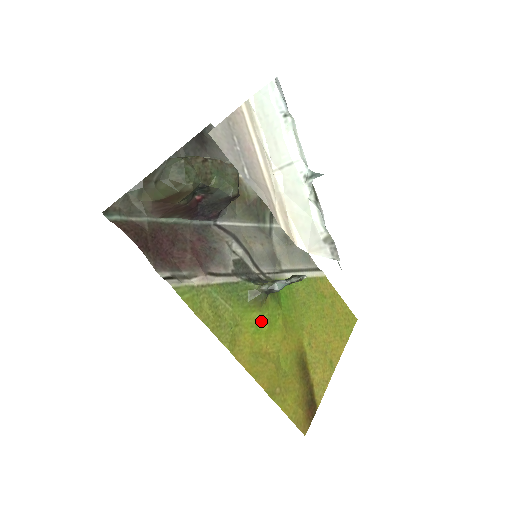
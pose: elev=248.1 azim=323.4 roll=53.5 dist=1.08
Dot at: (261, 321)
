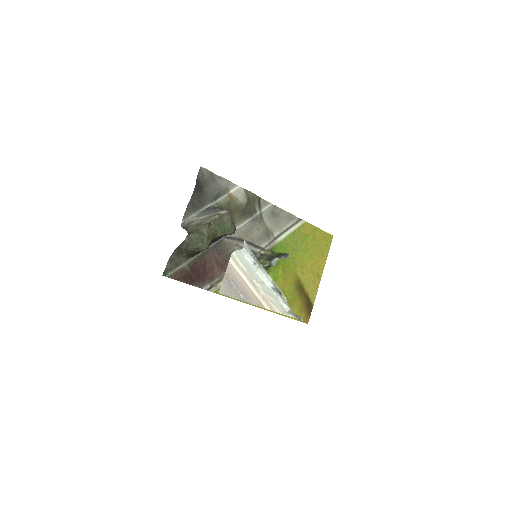
Dot at: occluded
